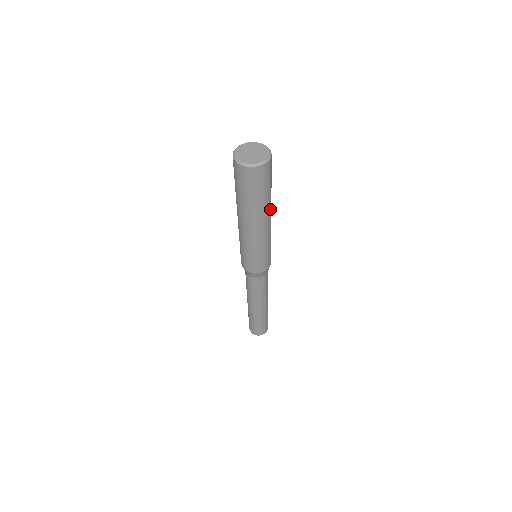
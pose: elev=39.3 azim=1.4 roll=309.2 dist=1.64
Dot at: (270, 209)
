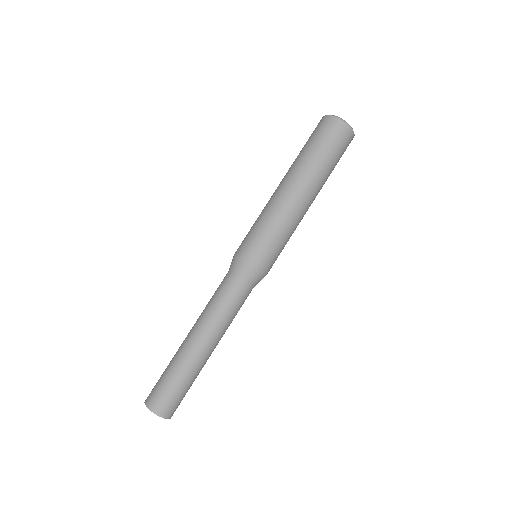
Dot at: (318, 190)
